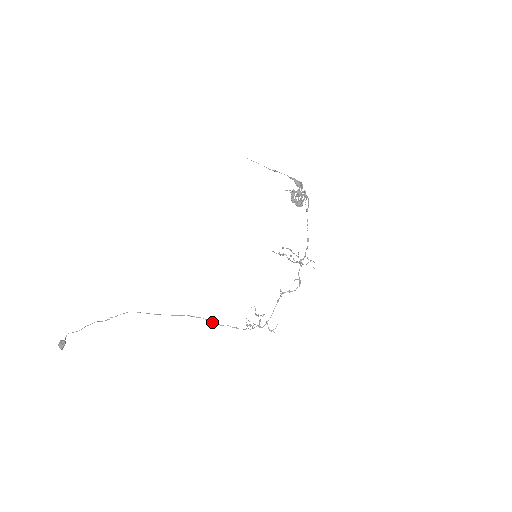
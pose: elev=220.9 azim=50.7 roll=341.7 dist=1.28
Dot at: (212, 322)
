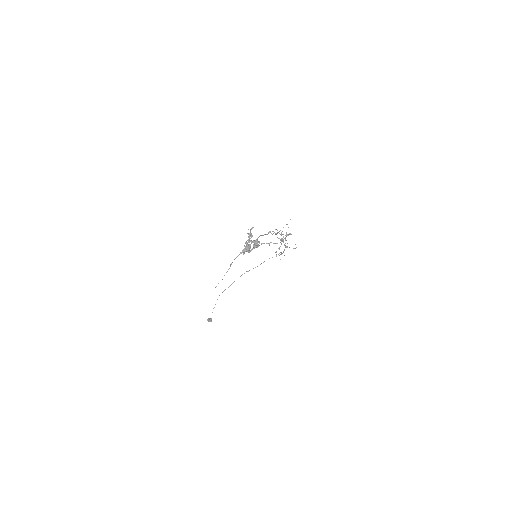
Dot at: occluded
